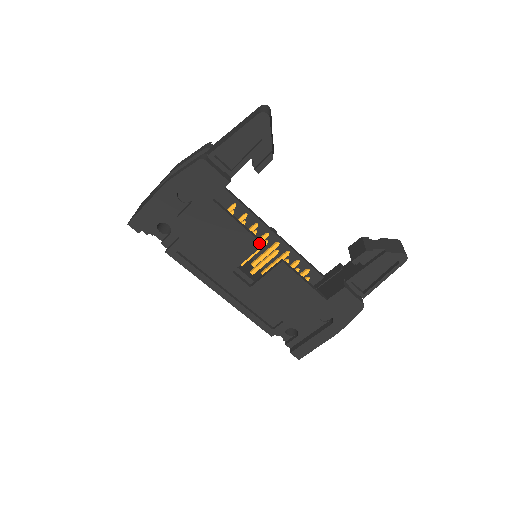
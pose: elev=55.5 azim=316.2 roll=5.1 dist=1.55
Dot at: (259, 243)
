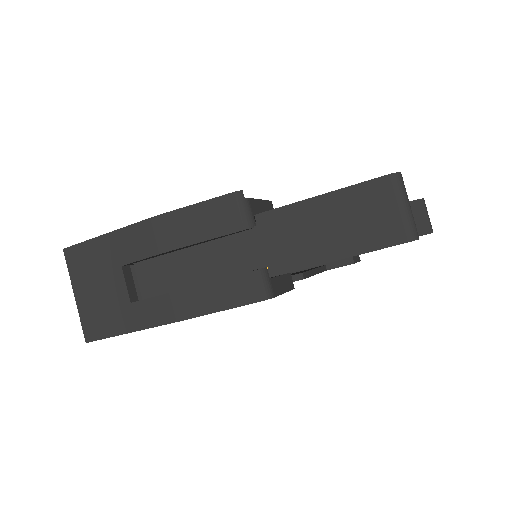
Dot at: occluded
